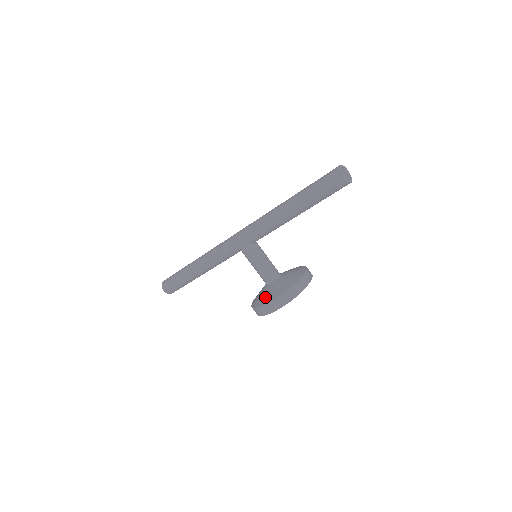
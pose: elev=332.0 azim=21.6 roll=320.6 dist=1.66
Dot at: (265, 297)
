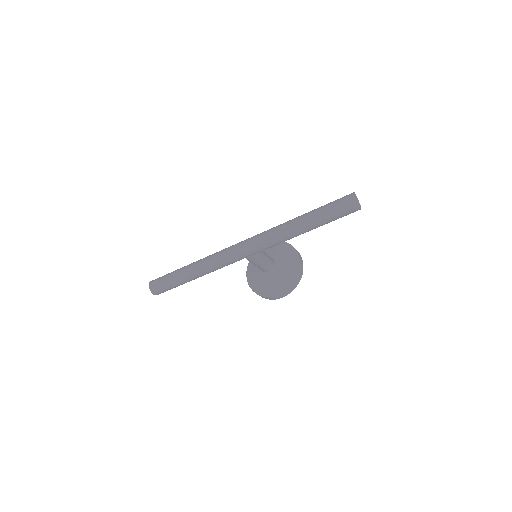
Dot at: (271, 287)
